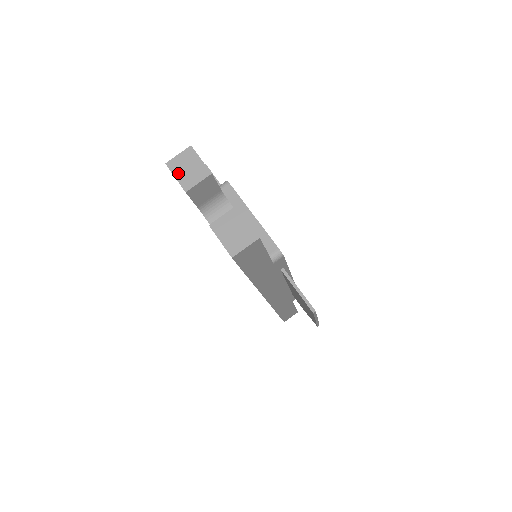
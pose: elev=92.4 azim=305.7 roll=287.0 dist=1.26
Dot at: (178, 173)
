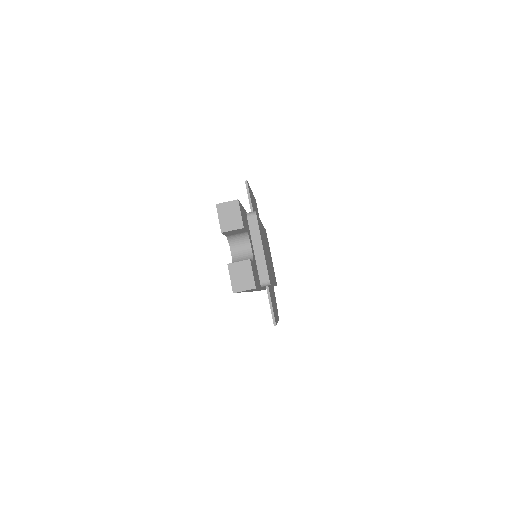
Dot at: (222, 216)
